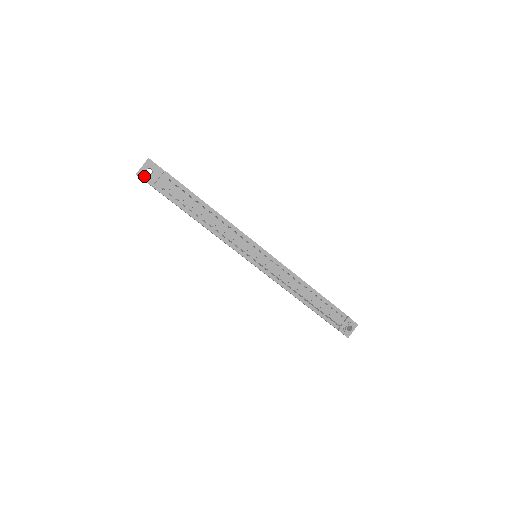
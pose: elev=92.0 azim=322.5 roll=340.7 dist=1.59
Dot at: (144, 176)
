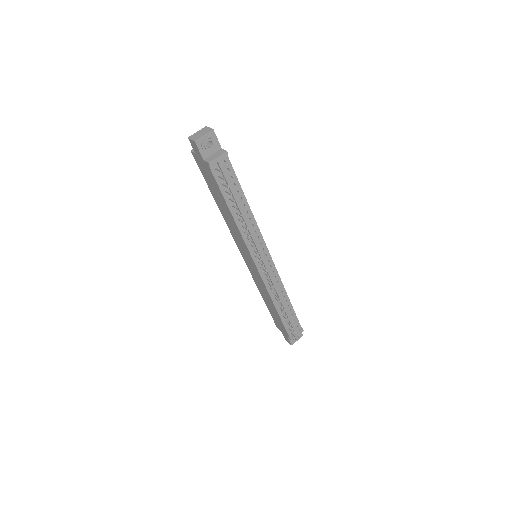
Dot at: (202, 147)
